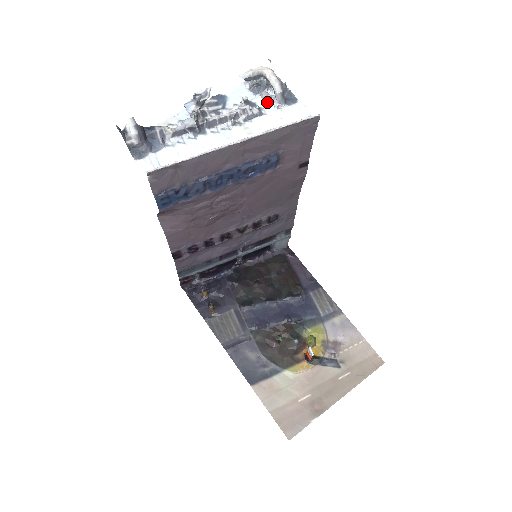
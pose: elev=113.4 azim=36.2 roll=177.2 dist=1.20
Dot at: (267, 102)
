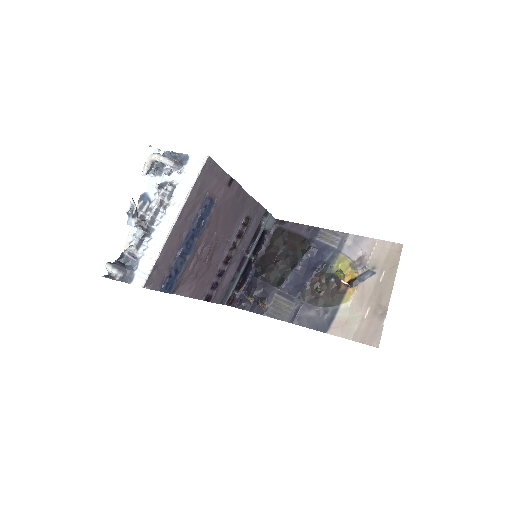
Dot at: (172, 174)
